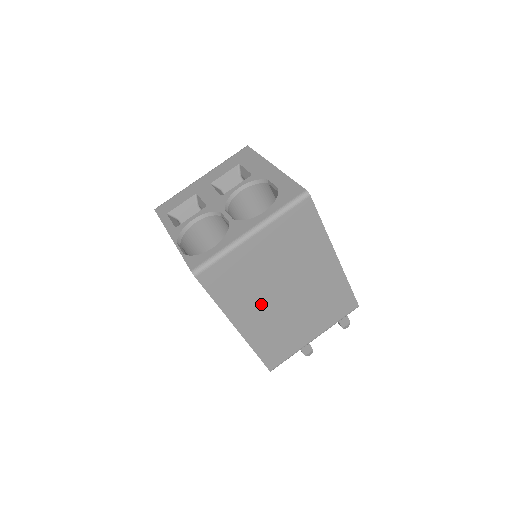
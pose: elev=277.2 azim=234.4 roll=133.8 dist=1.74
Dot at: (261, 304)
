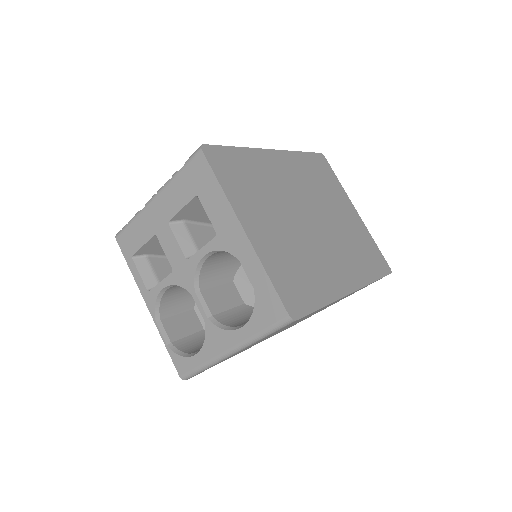
Dot at: occluded
